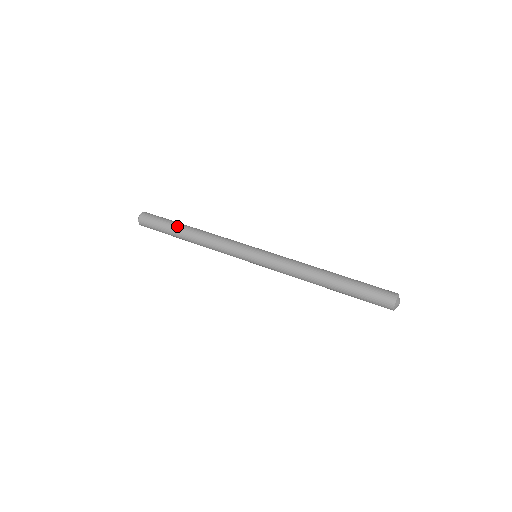
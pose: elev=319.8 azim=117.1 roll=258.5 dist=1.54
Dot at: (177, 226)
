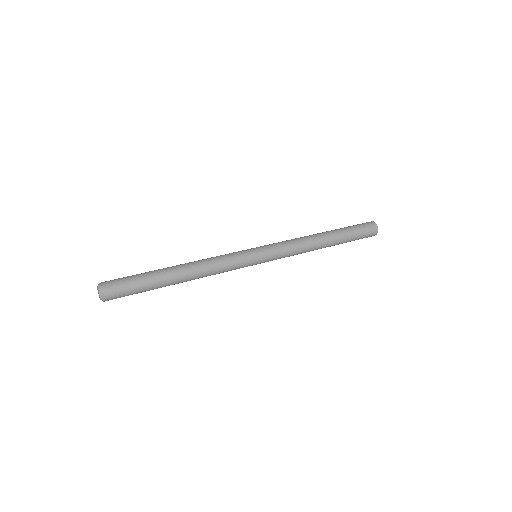
Dot at: (161, 277)
